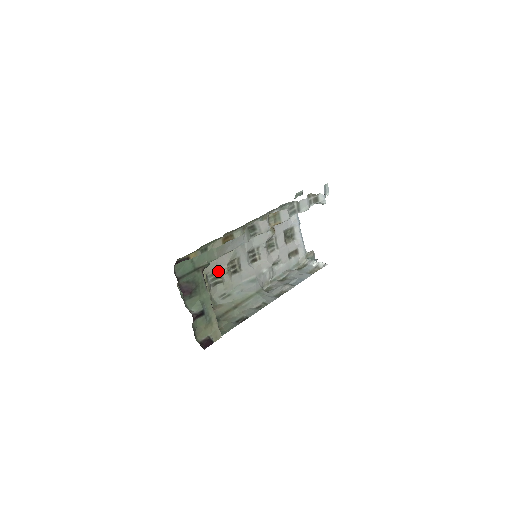
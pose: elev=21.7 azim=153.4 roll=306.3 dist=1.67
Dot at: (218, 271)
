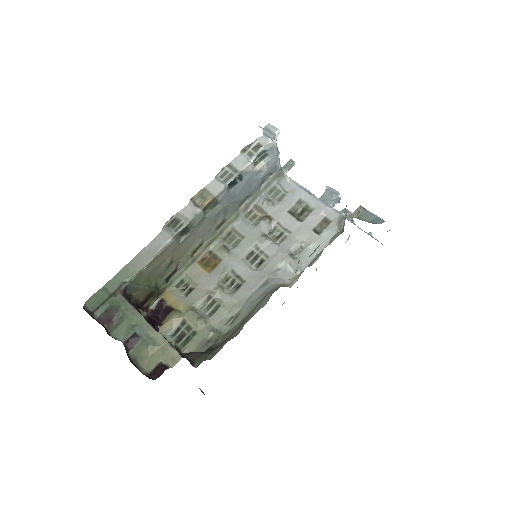
Dot at: (208, 296)
